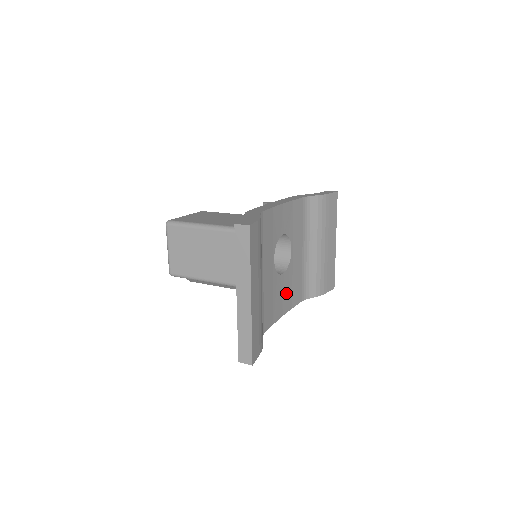
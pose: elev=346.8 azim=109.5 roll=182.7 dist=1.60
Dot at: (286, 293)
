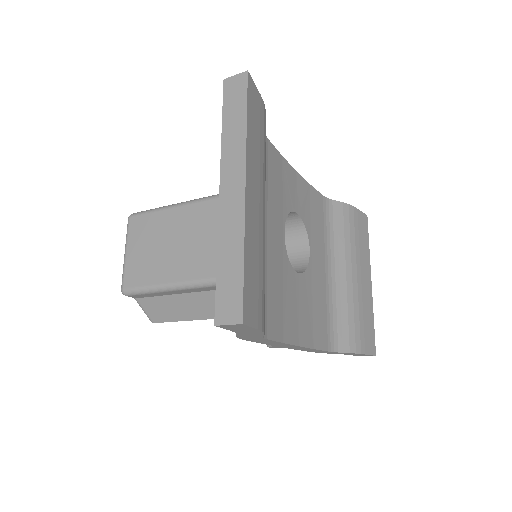
Dot at: (303, 312)
